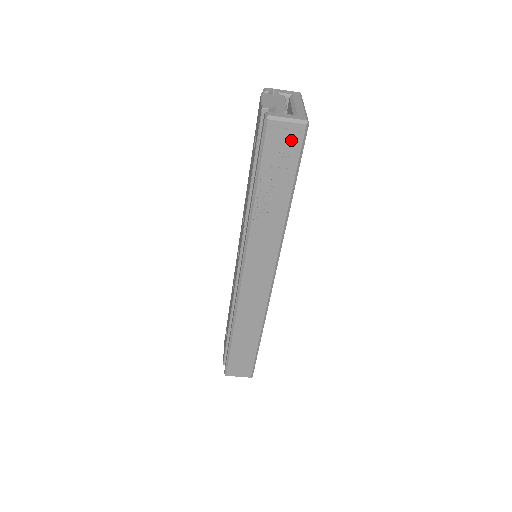
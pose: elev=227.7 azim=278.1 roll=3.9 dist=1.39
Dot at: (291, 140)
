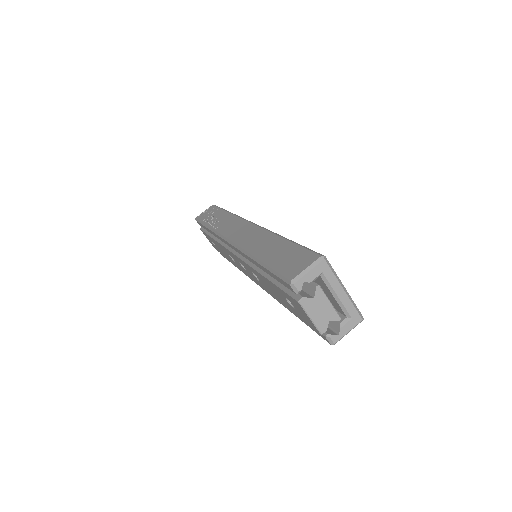
Dot at: (210, 210)
